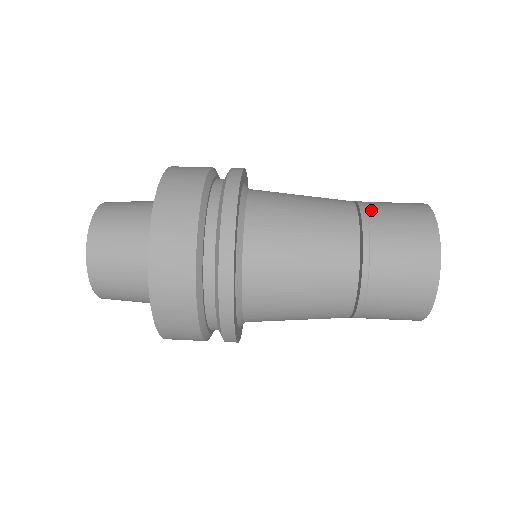
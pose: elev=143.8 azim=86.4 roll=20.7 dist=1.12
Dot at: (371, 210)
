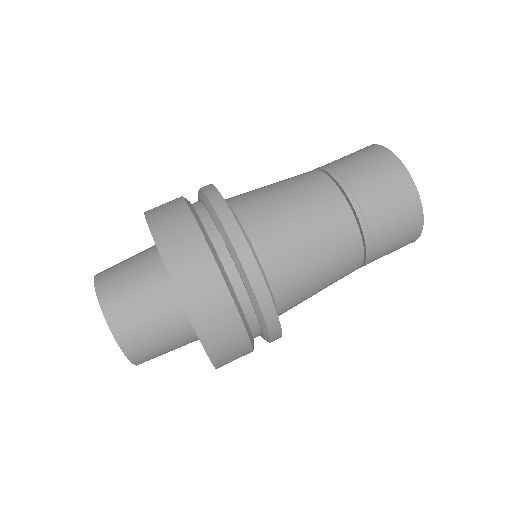
Dot at: (344, 175)
